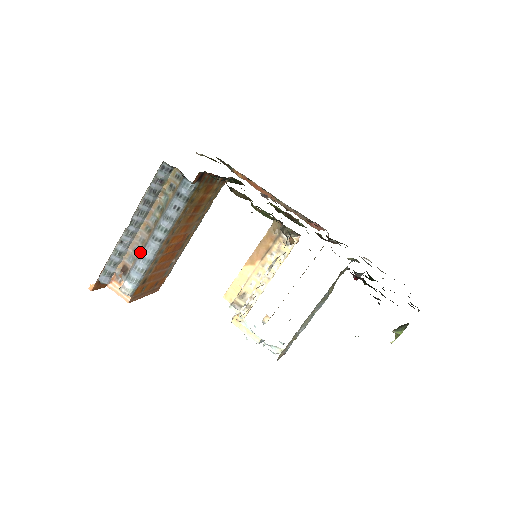
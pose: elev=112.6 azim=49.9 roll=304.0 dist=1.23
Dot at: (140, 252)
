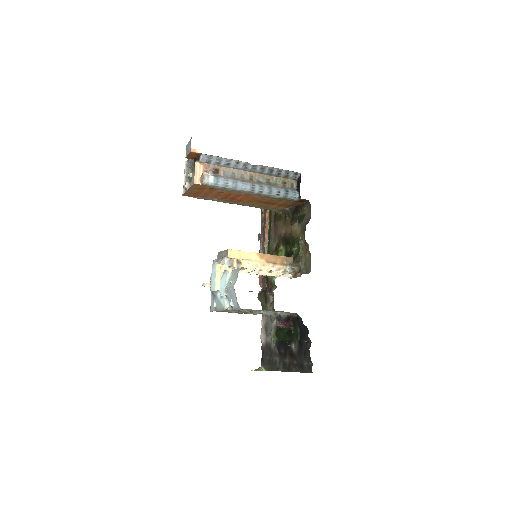
Dot at: (237, 179)
